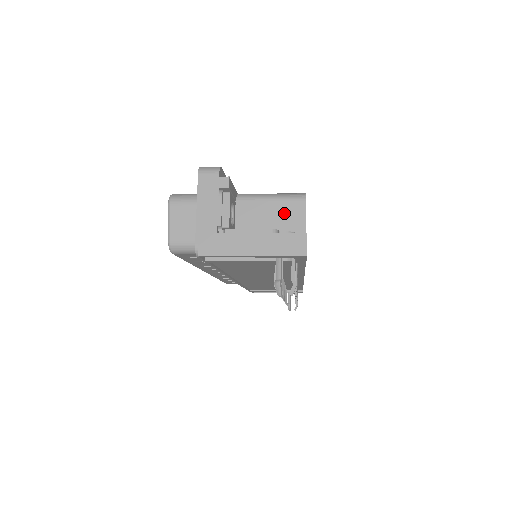
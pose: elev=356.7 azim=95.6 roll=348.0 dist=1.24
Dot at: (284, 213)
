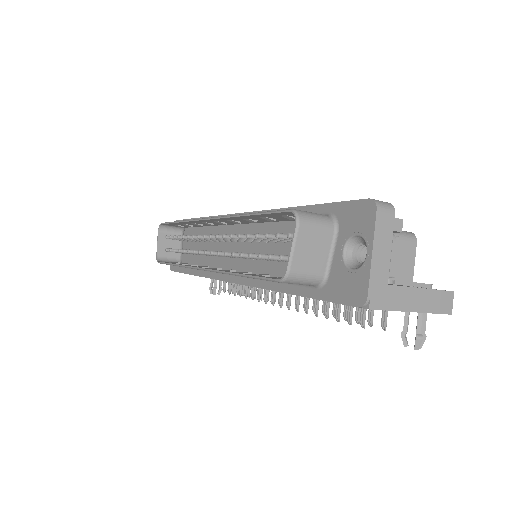
Dot at: (399, 253)
